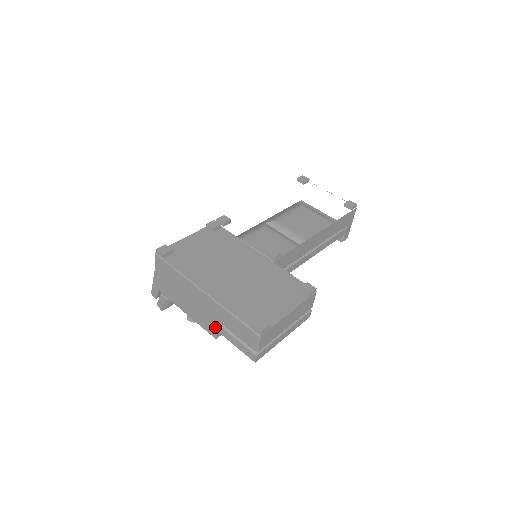
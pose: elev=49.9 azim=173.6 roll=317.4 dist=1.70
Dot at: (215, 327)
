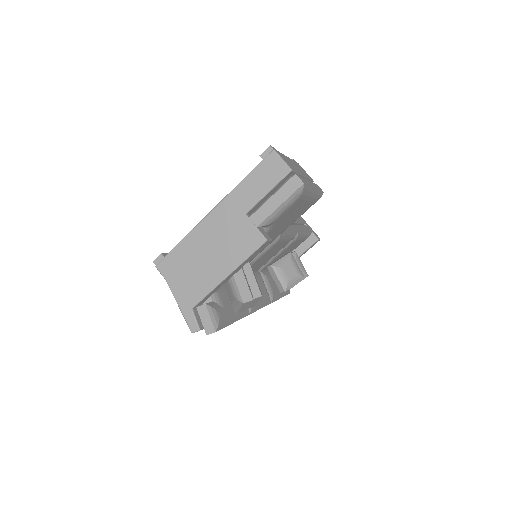
Dot at: (252, 226)
